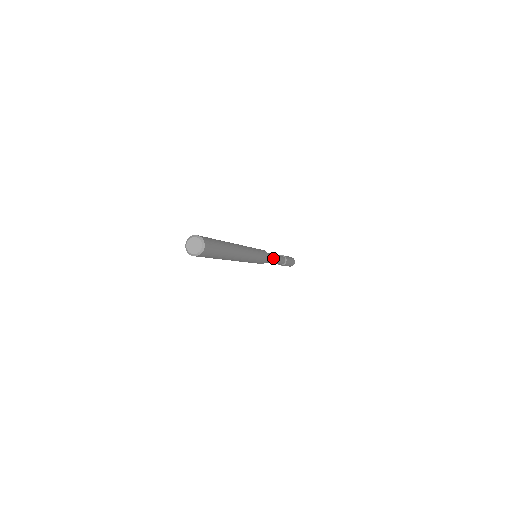
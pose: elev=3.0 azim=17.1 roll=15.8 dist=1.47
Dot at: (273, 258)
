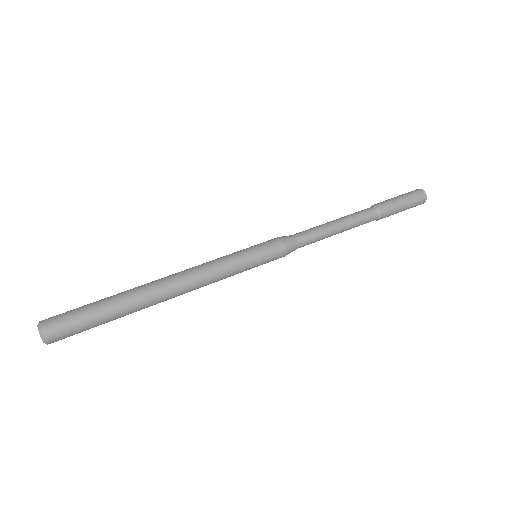
Dot at: (316, 236)
